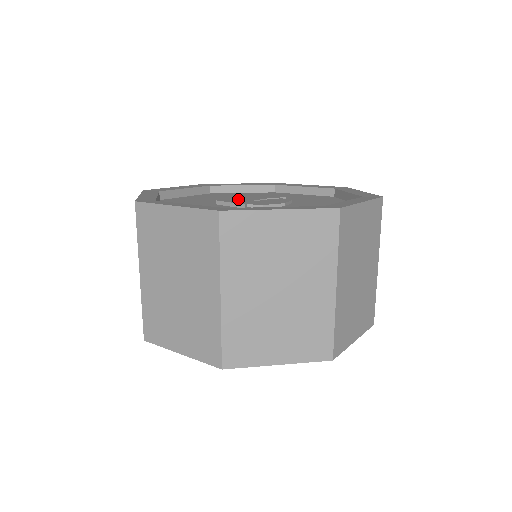
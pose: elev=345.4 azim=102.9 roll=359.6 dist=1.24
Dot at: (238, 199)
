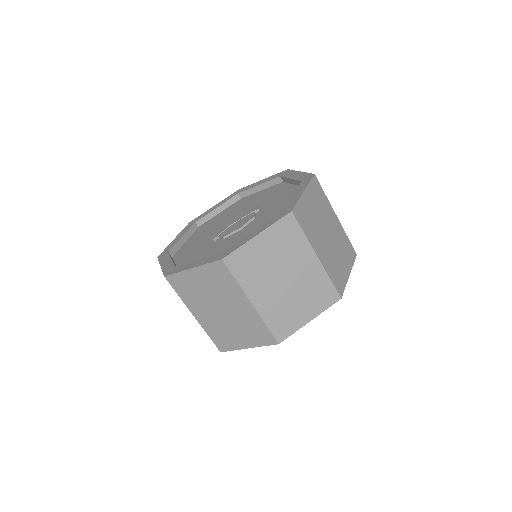
Dot at: (224, 225)
